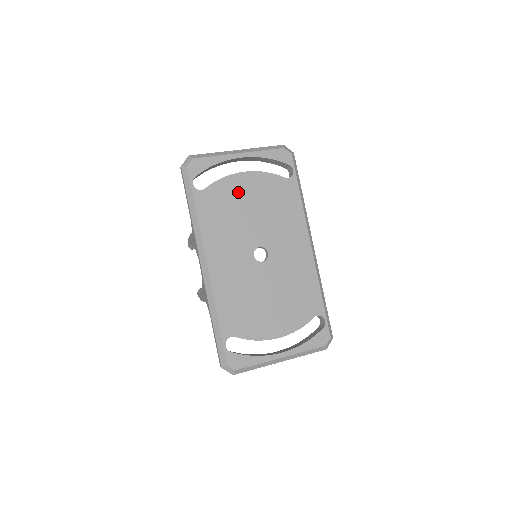
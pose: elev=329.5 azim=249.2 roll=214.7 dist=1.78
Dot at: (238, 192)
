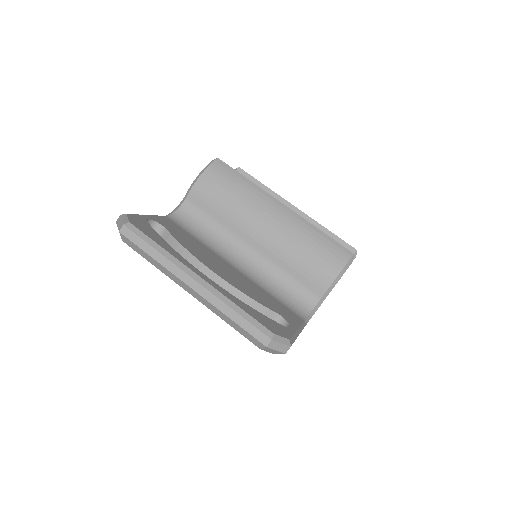
Dot at: occluded
